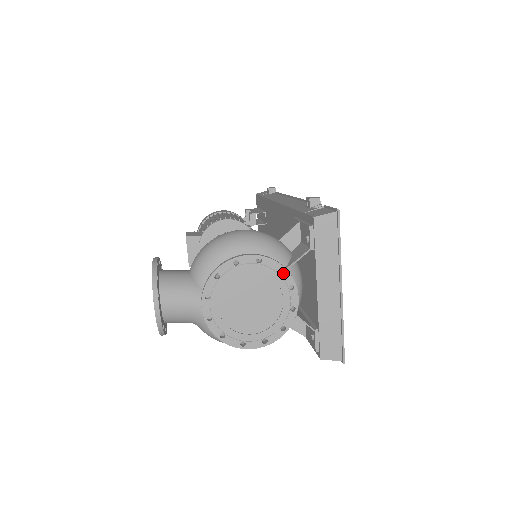
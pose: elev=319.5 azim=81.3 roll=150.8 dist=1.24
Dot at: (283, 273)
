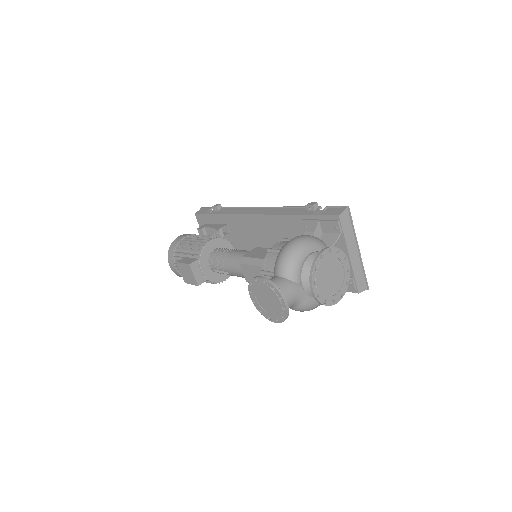
Dot at: (340, 252)
